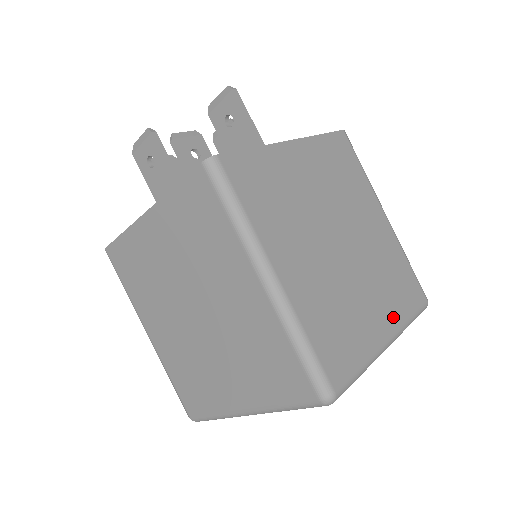
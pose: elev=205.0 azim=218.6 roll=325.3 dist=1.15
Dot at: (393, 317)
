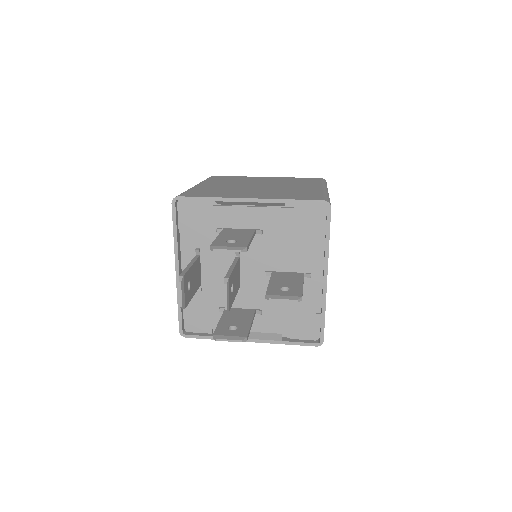
Dot at: occluded
